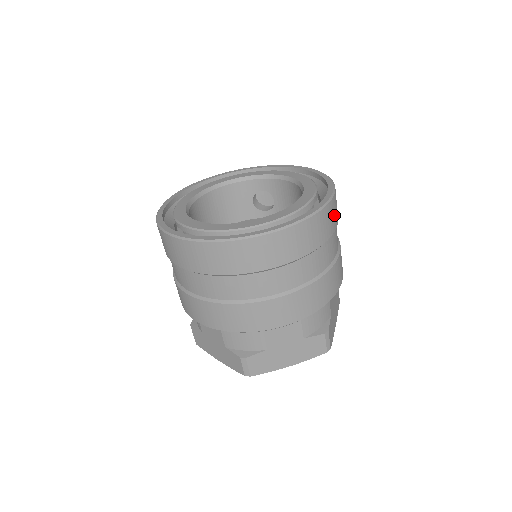
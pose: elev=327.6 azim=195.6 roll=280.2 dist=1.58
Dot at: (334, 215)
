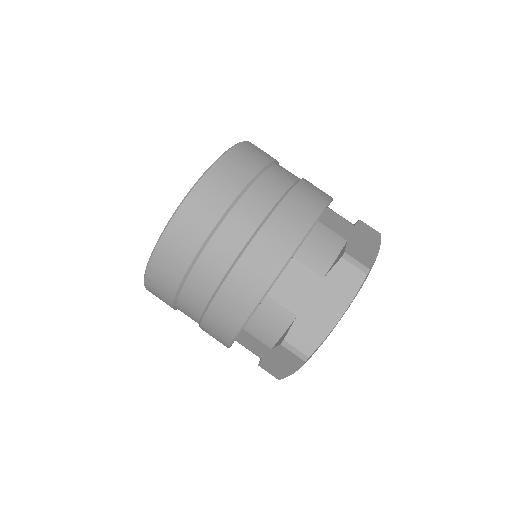
Dot at: (252, 156)
